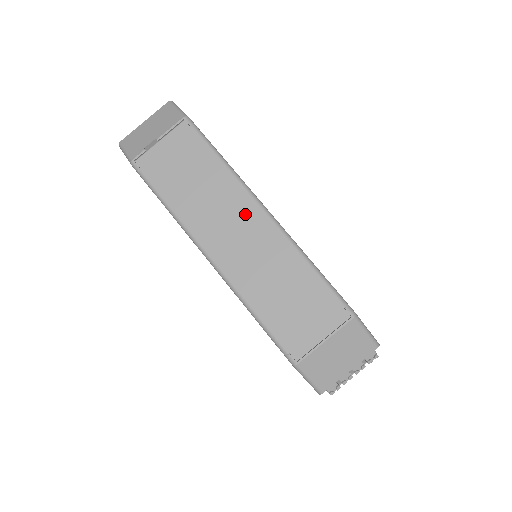
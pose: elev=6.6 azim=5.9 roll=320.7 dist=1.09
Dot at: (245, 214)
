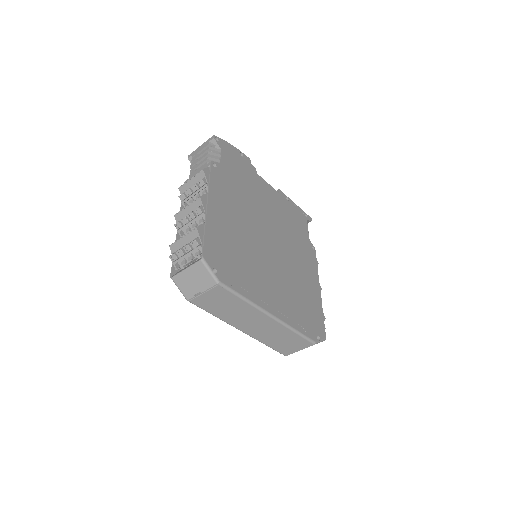
Dot at: (259, 318)
